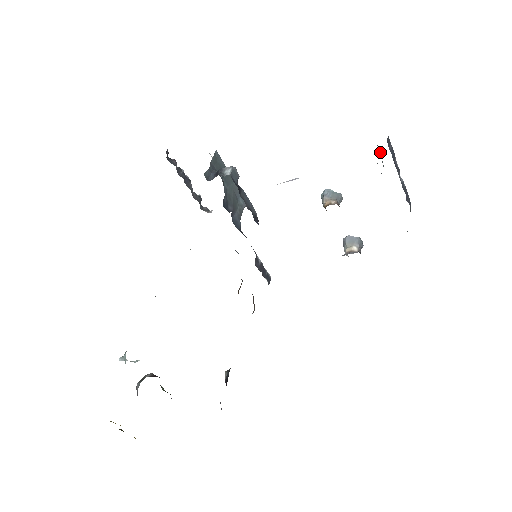
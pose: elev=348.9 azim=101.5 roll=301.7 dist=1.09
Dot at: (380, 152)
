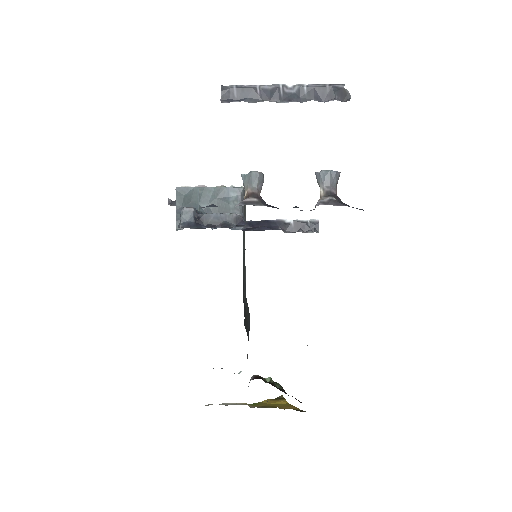
Dot at: occluded
